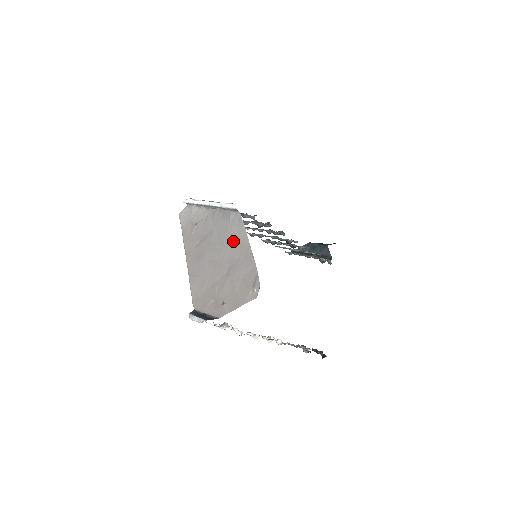
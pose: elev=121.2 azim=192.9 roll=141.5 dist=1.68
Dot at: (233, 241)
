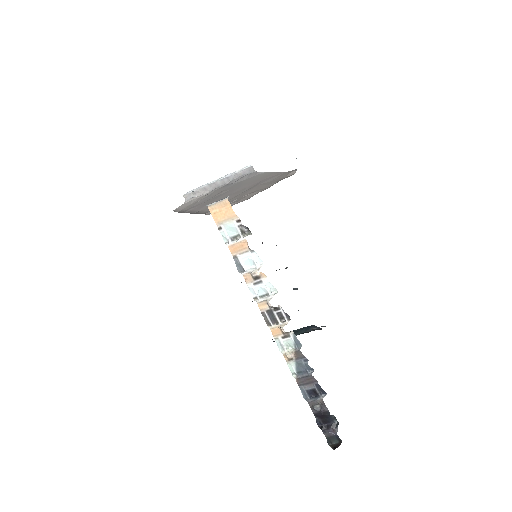
Dot at: (251, 180)
